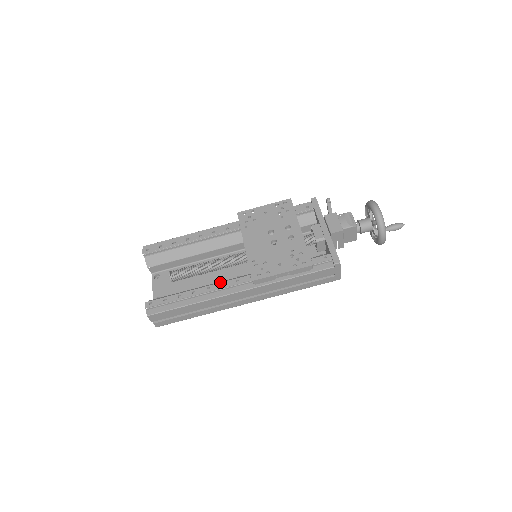
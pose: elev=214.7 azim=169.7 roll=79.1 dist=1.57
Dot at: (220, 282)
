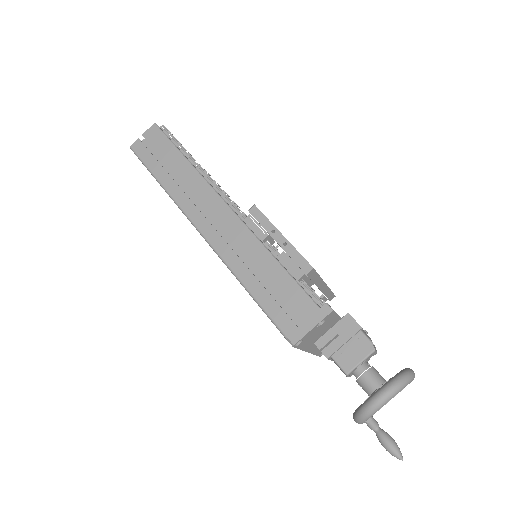
Dot at: occluded
